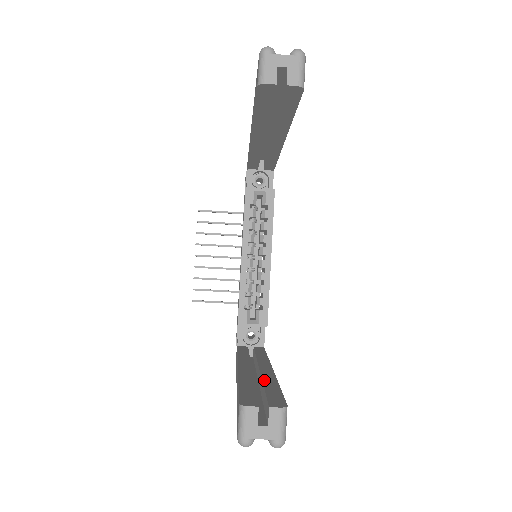
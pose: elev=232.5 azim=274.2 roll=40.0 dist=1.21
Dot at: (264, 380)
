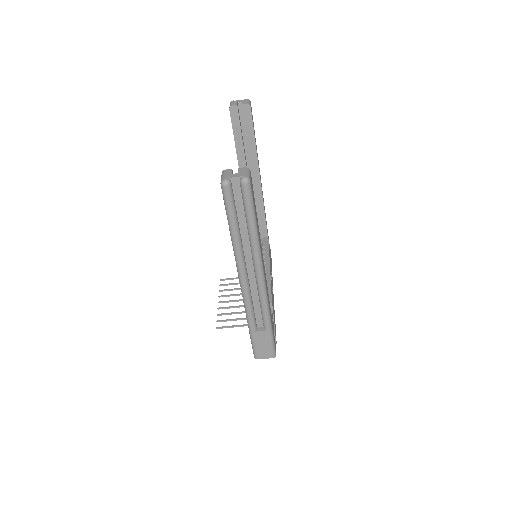
Dot at: occluded
